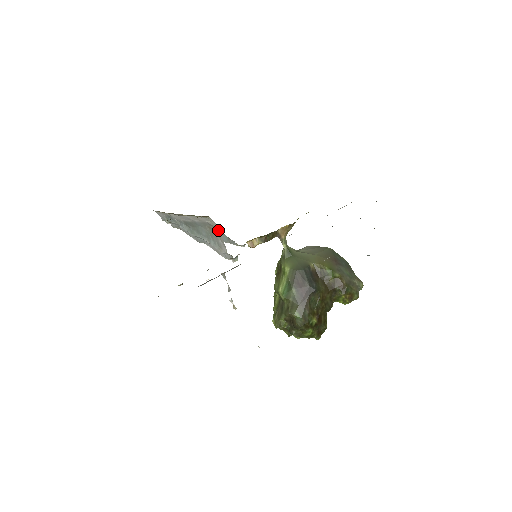
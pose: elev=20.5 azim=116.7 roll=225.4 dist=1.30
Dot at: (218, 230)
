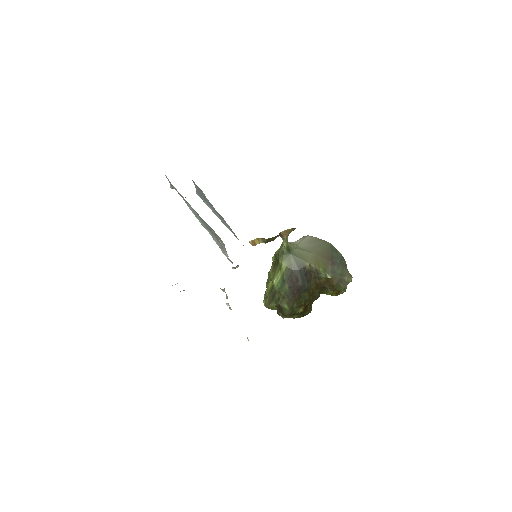
Dot at: (222, 241)
